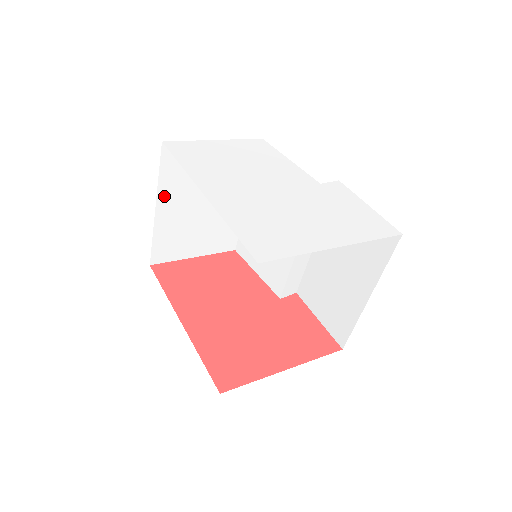
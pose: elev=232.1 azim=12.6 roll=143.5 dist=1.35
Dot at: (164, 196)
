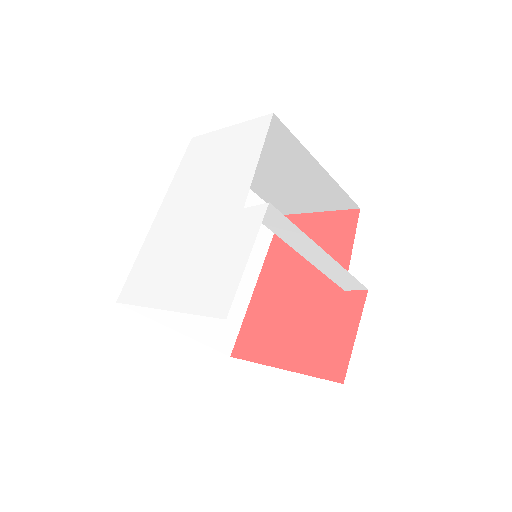
Dot at: occluded
